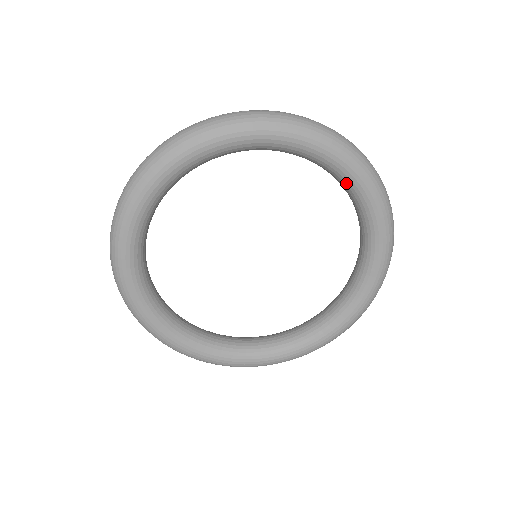
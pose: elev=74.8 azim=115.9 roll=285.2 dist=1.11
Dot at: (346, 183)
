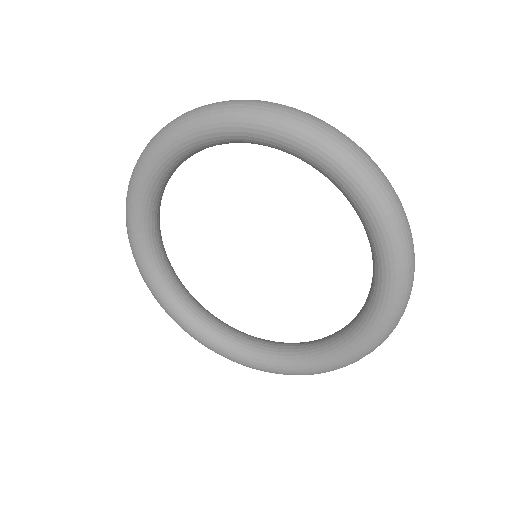
Dot at: (259, 143)
